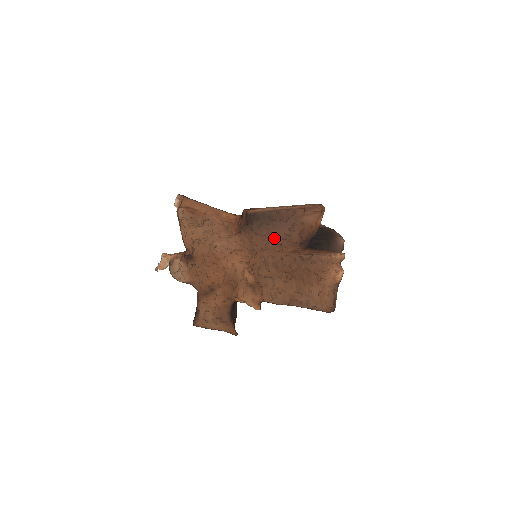
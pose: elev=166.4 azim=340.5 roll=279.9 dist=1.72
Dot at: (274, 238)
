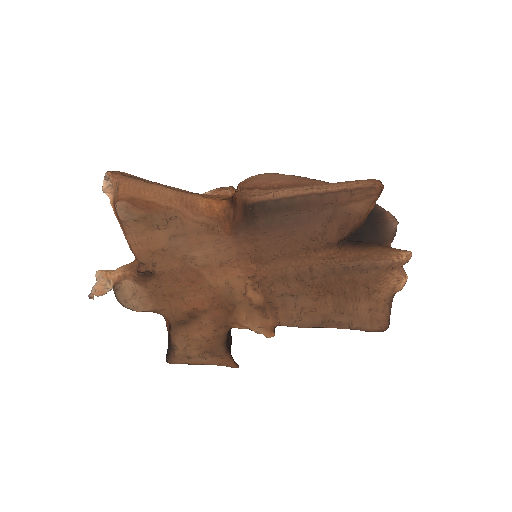
Dot at: (297, 239)
